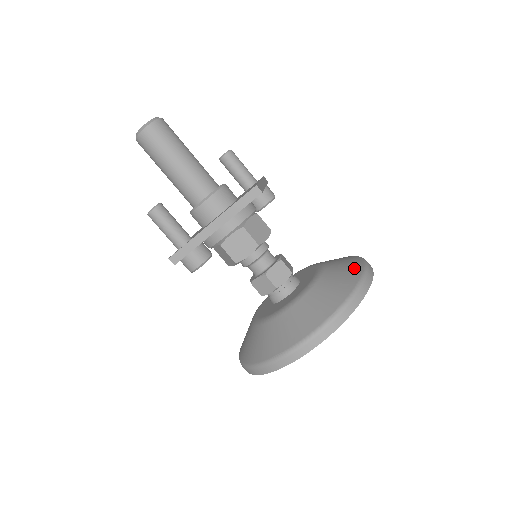
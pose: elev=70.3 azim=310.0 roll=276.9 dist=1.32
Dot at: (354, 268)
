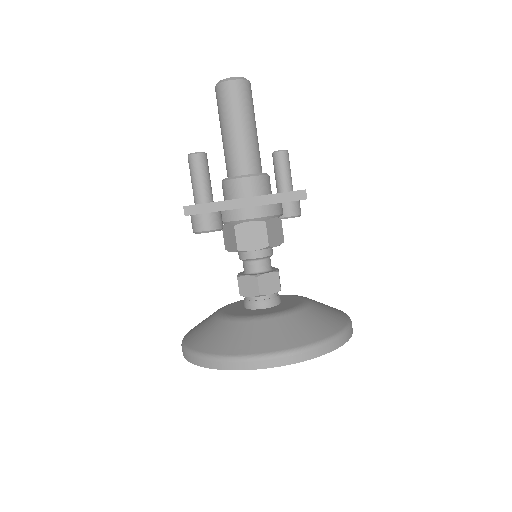
Dot at: (339, 318)
